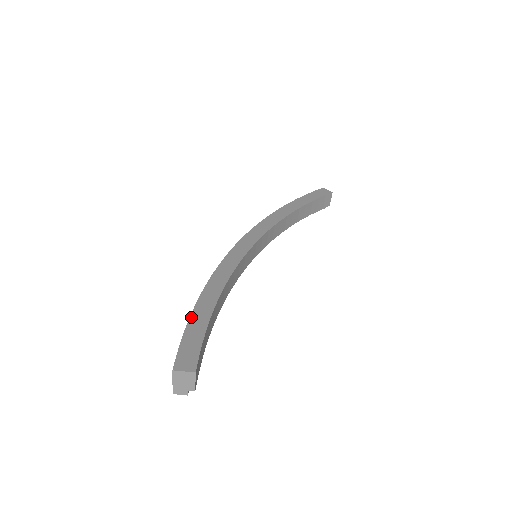
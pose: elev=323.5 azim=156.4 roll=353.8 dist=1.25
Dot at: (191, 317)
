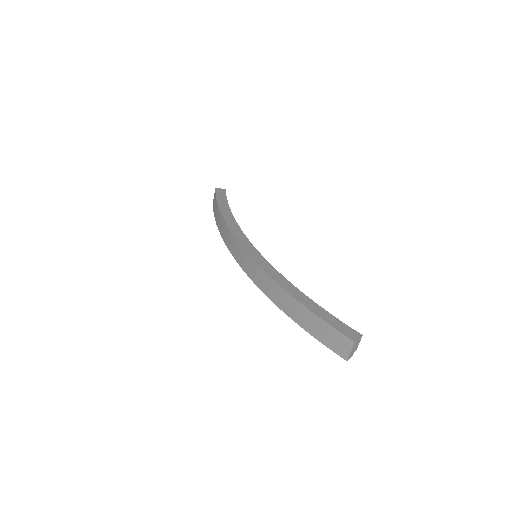
Dot at: (311, 310)
